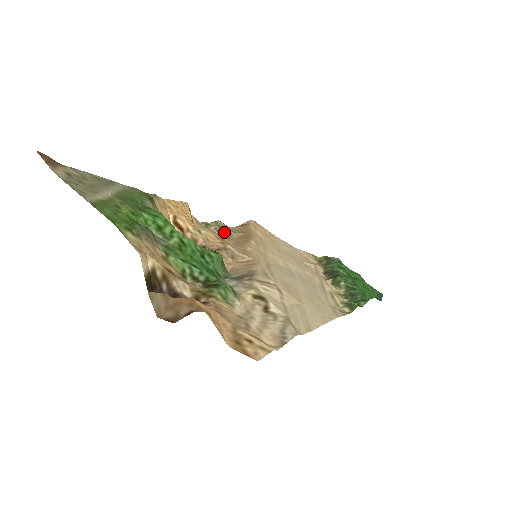
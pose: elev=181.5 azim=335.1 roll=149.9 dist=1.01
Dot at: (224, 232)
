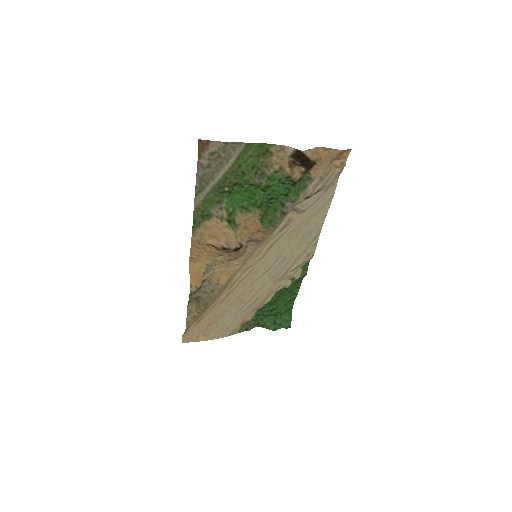
Dot at: (205, 297)
